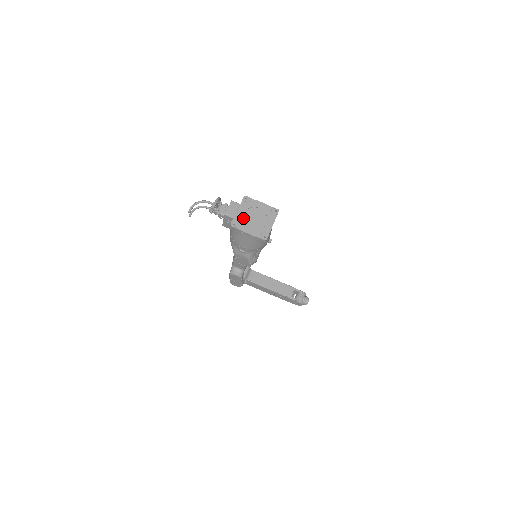
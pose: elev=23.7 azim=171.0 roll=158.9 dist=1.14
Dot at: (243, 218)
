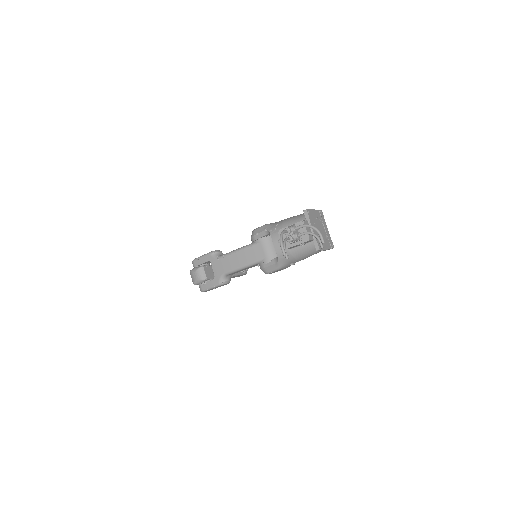
Dot at: (318, 235)
